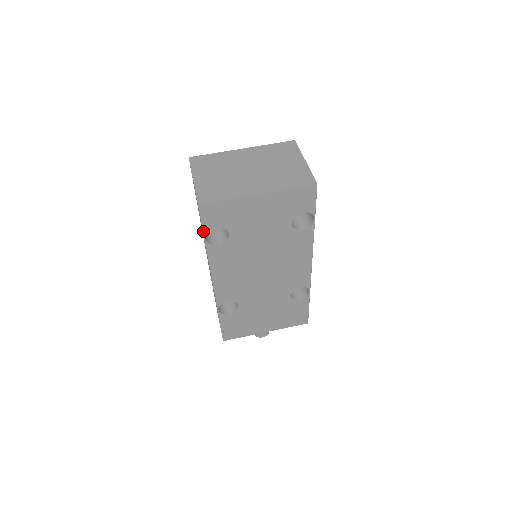
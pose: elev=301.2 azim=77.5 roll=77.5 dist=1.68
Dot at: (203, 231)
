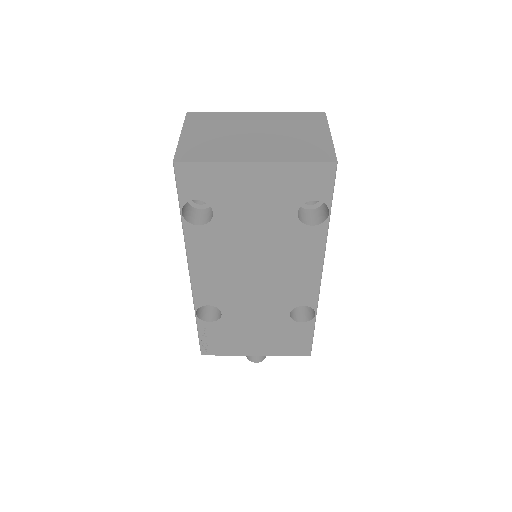
Dot at: (179, 201)
